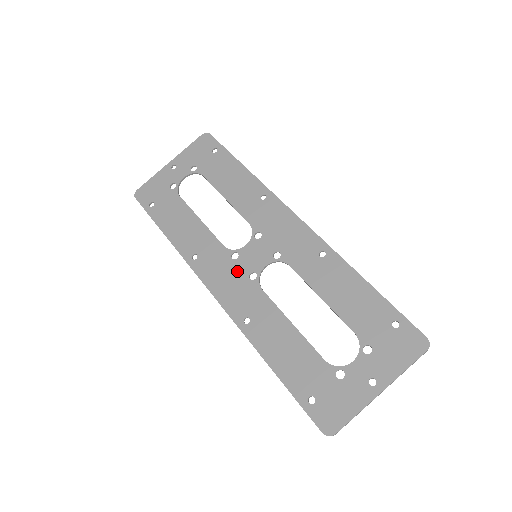
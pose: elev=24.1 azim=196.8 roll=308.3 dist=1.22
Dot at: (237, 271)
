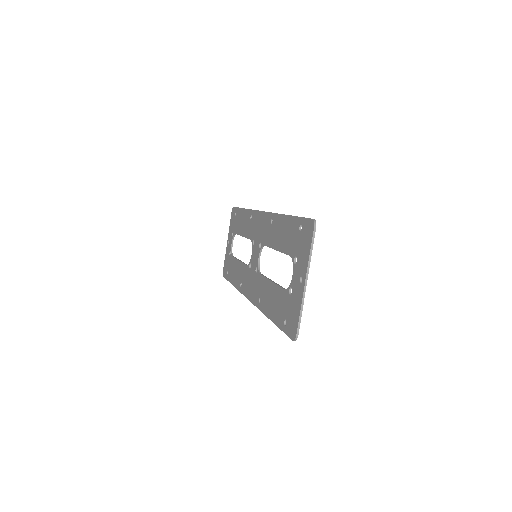
Dot at: (252, 274)
